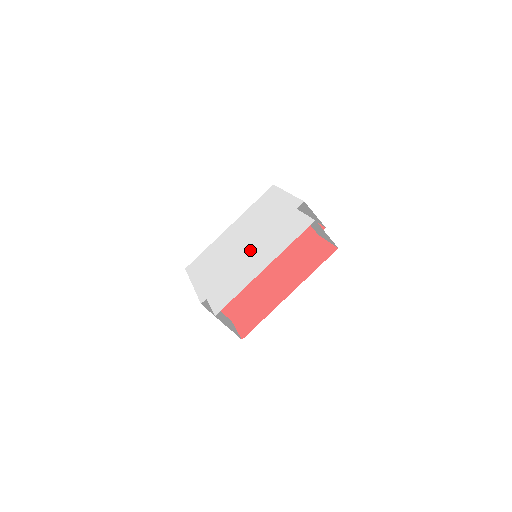
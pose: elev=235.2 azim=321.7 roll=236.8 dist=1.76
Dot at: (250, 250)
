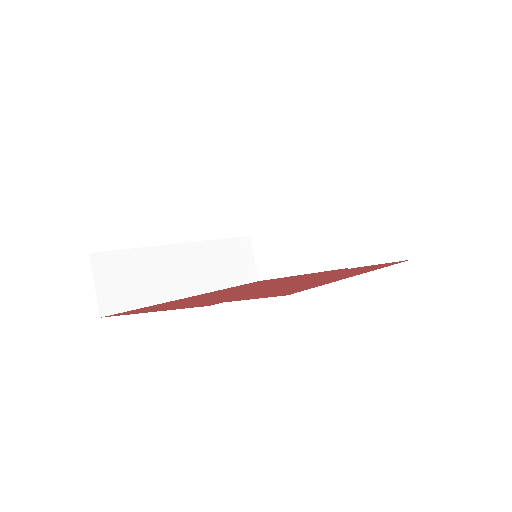
Dot at: occluded
